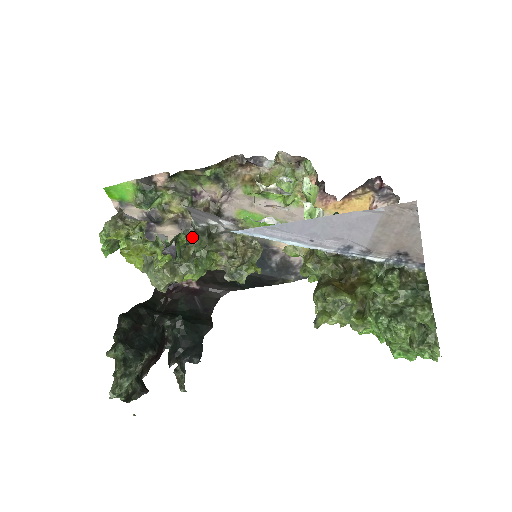
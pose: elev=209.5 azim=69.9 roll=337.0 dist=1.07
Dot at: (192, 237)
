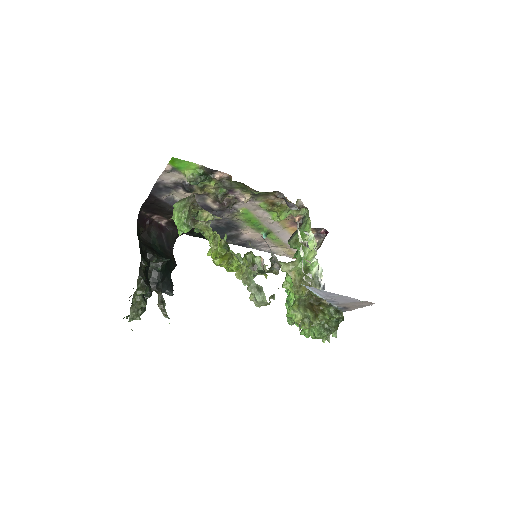
Dot at: occluded
